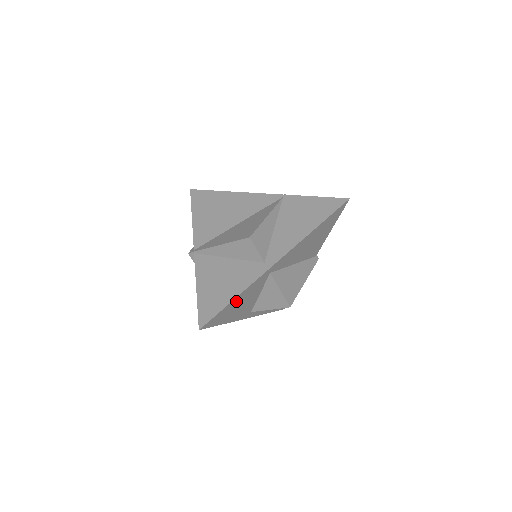
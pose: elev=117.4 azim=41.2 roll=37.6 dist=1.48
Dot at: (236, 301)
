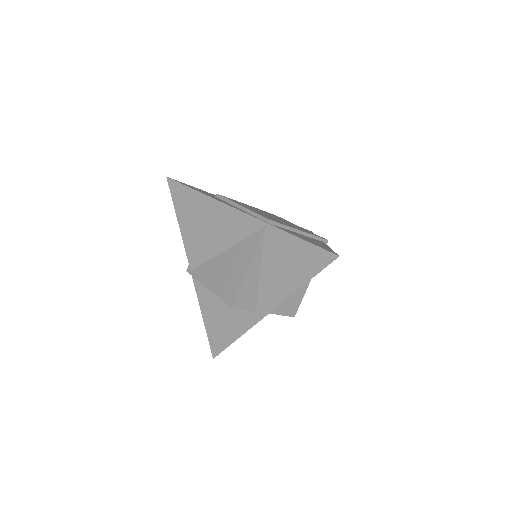
Dot at: occluded
